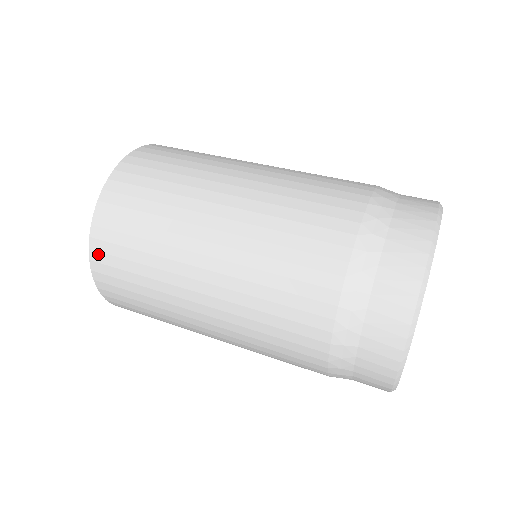
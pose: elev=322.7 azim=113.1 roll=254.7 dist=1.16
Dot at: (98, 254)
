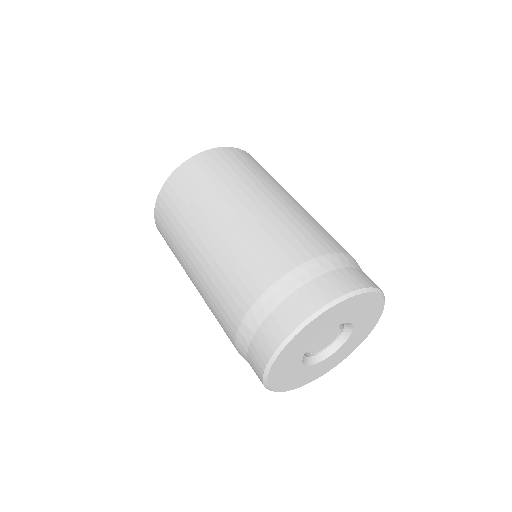
Dot at: (157, 219)
